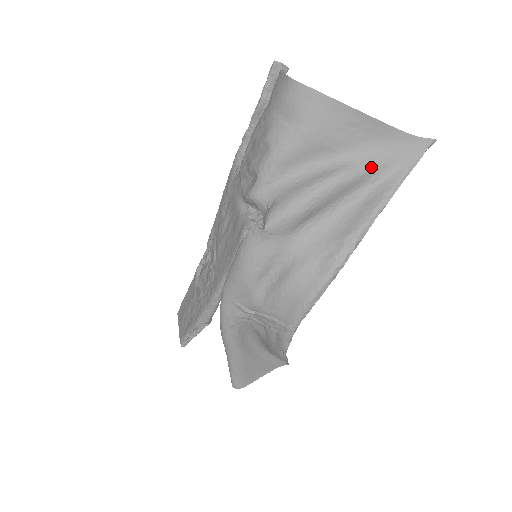
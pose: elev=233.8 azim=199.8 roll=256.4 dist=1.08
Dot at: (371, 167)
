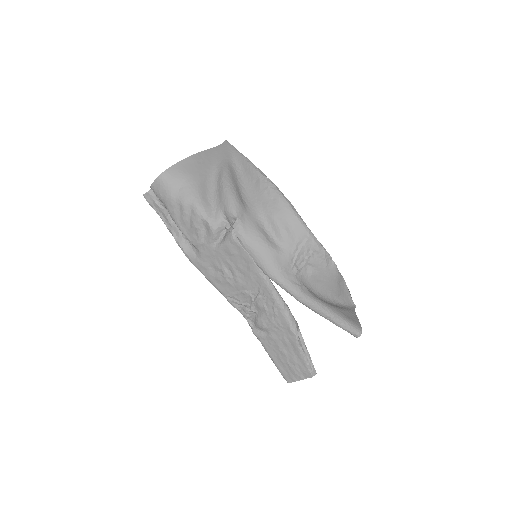
Dot at: (226, 163)
